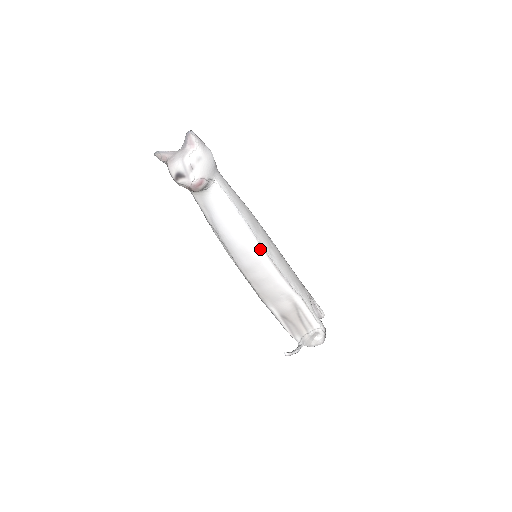
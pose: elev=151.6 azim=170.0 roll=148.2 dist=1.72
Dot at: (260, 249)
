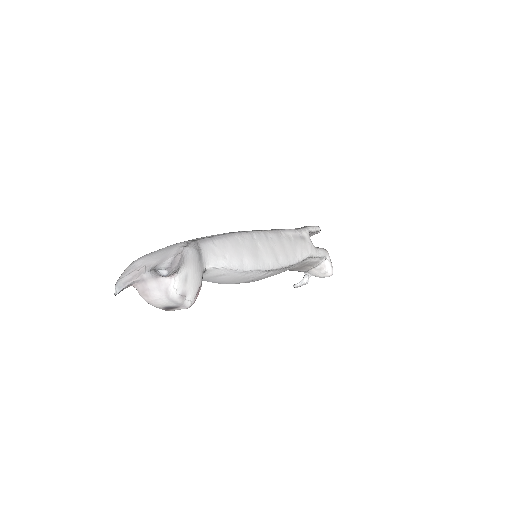
Dot at: (270, 272)
